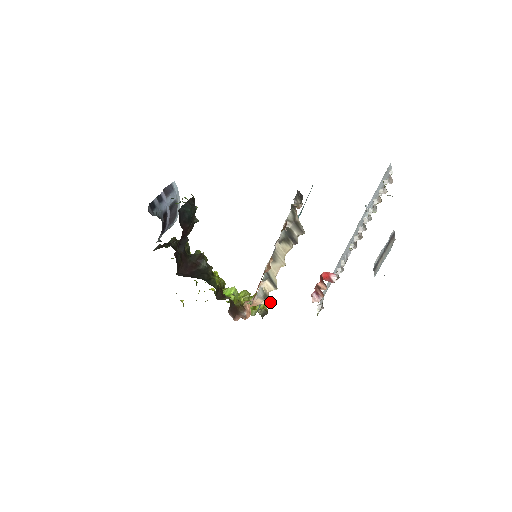
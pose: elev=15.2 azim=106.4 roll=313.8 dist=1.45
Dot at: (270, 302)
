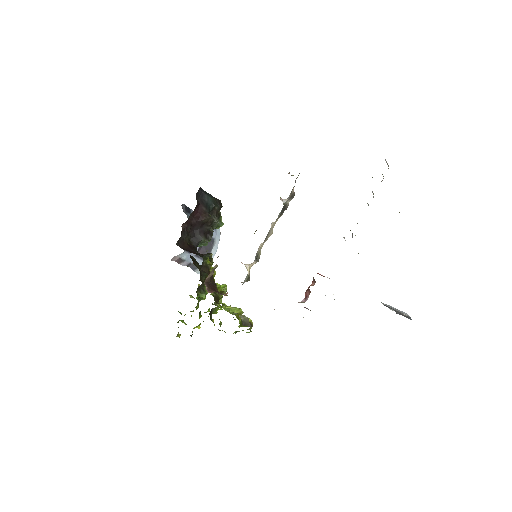
Dot at: (249, 280)
